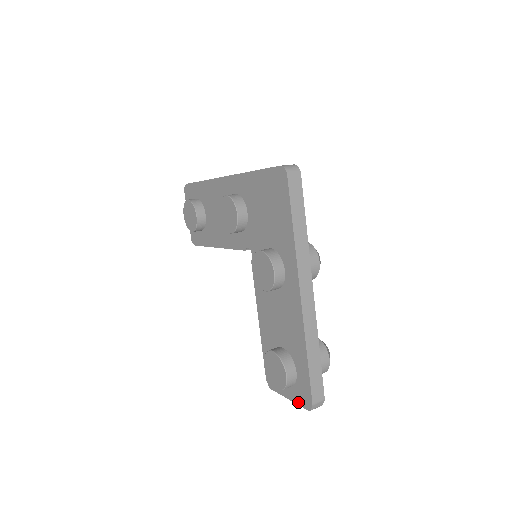
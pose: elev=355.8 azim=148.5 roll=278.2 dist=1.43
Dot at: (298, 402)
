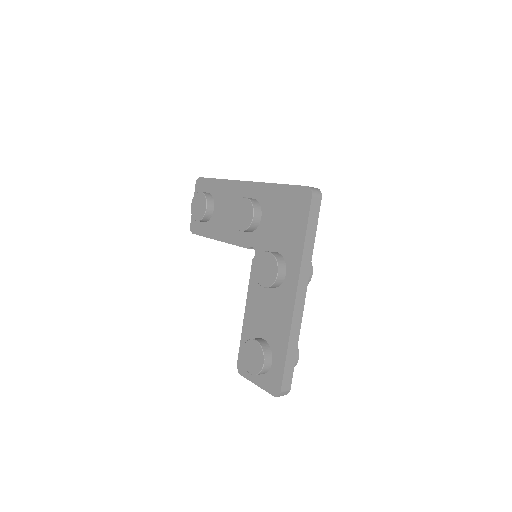
Dot at: (266, 388)
